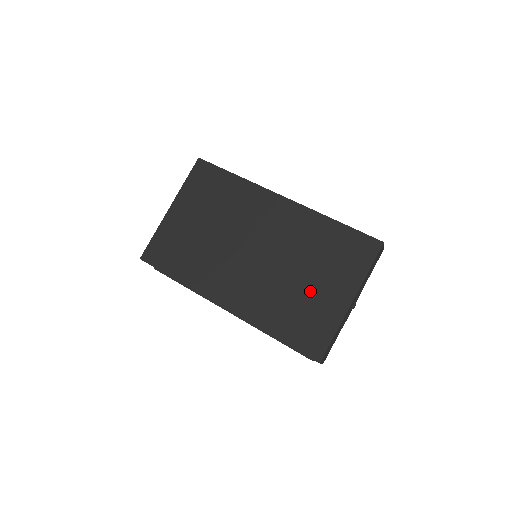
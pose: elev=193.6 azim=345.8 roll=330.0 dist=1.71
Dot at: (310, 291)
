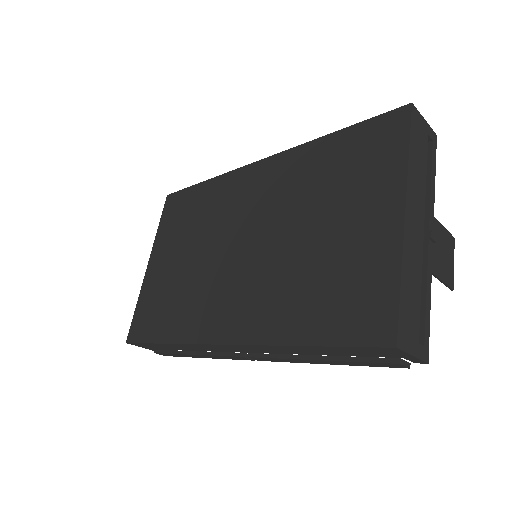
Dot at: (332, 242)
